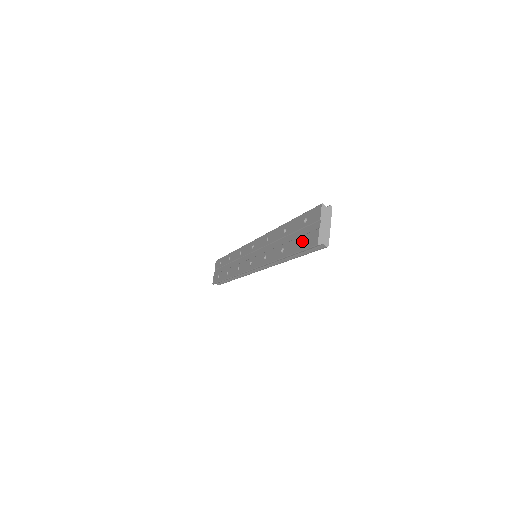
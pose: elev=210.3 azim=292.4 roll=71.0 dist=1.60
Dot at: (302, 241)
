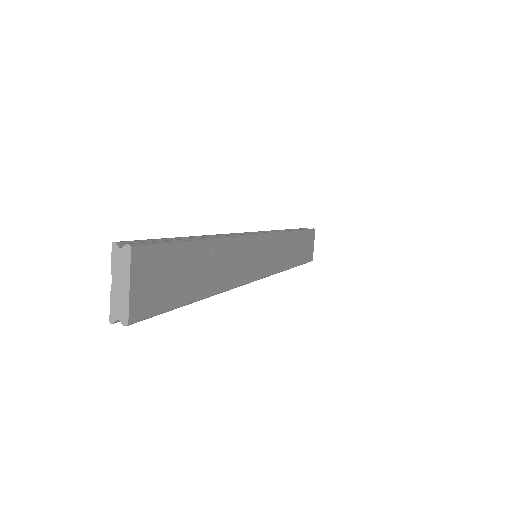
Dot at: occluded
